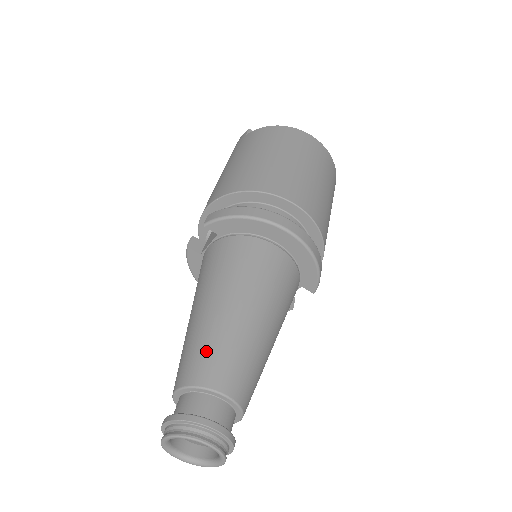
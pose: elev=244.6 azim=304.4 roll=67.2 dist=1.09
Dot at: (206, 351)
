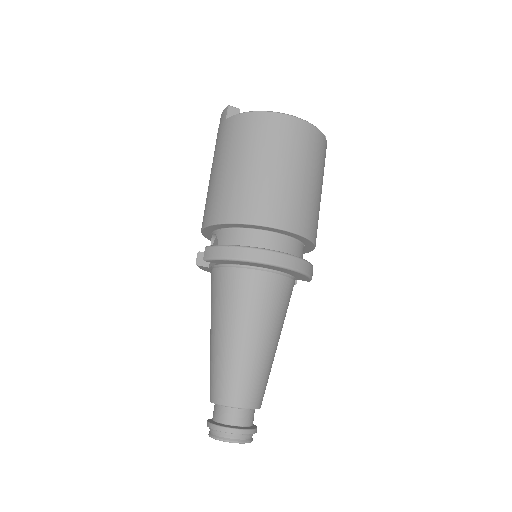
Dot at: (225, 378)
